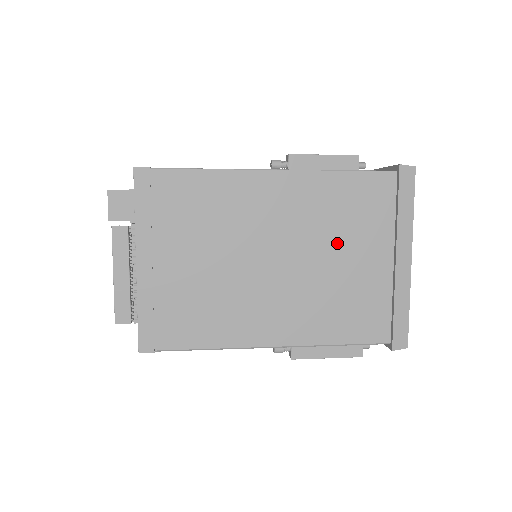
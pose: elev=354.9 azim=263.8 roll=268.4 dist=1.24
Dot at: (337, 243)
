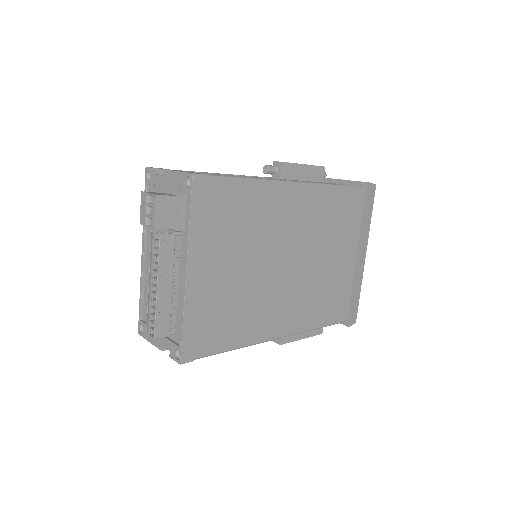
Dot at: (328, 245)
